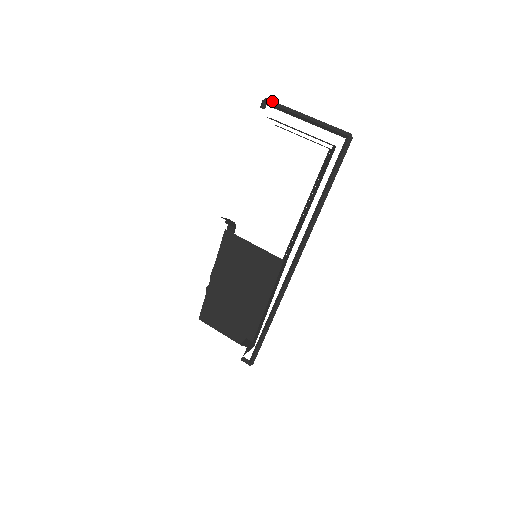
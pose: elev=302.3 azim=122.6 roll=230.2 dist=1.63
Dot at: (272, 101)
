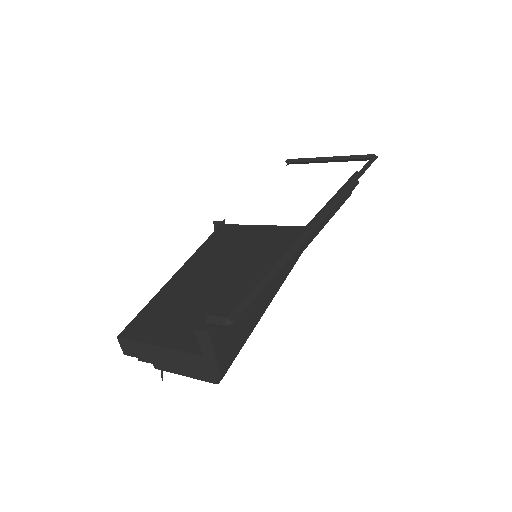
Dot at: (295, 160)
